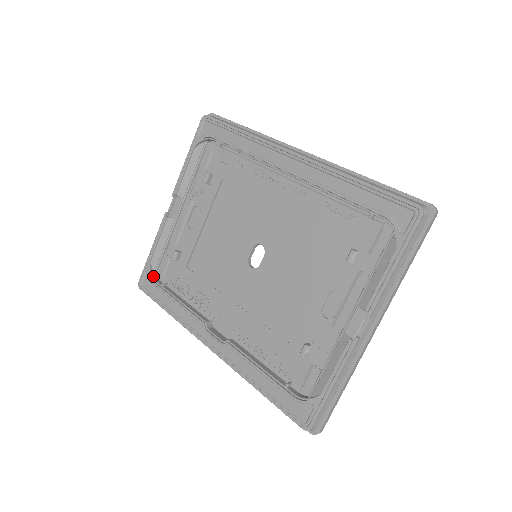
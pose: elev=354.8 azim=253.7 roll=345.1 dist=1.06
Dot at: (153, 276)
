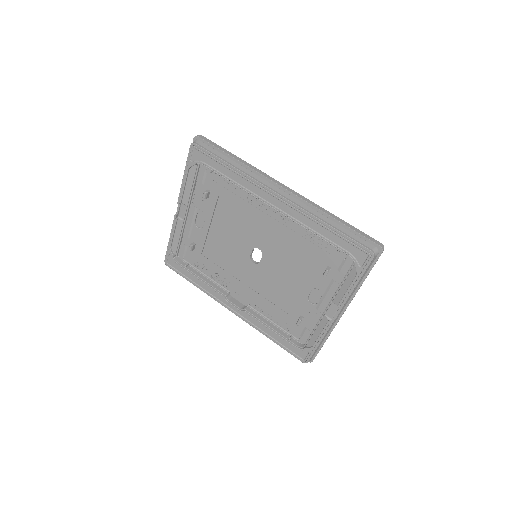
Dot at: (176, 259)
